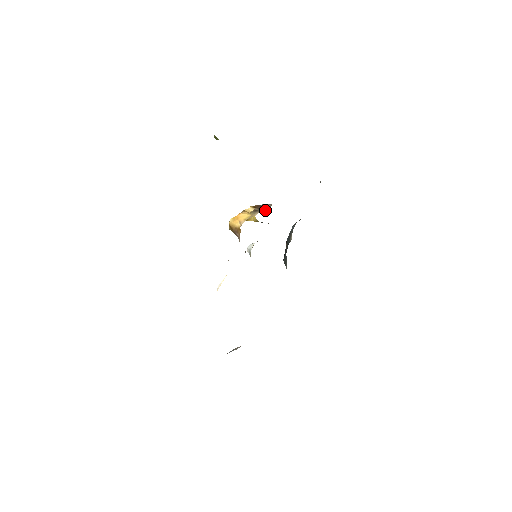
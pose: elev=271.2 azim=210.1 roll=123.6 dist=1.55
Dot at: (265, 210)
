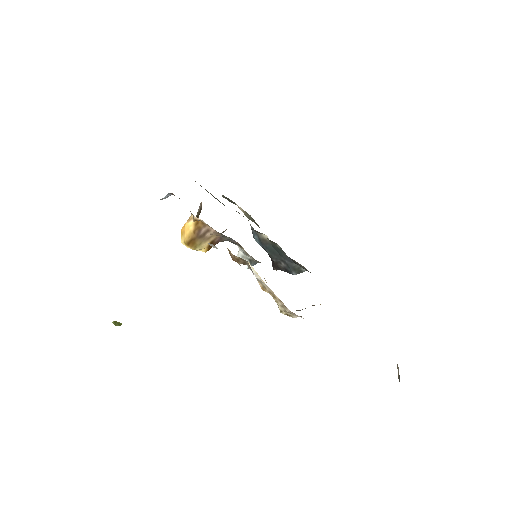
Dot at: occluded
